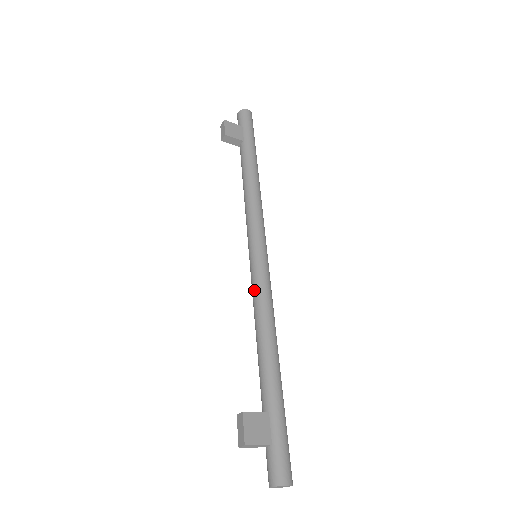
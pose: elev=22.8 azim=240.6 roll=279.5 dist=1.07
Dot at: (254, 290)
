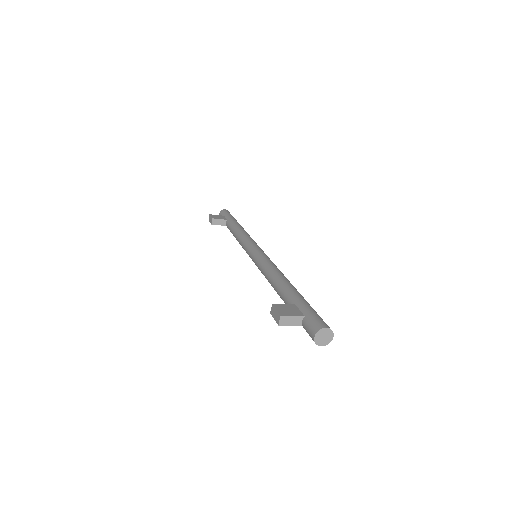
Dot at: (260, 266)
